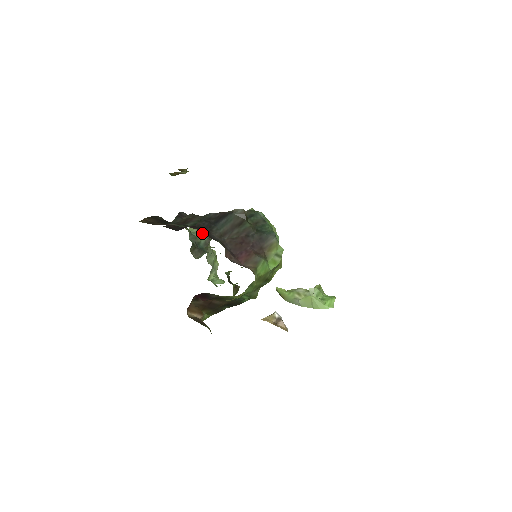
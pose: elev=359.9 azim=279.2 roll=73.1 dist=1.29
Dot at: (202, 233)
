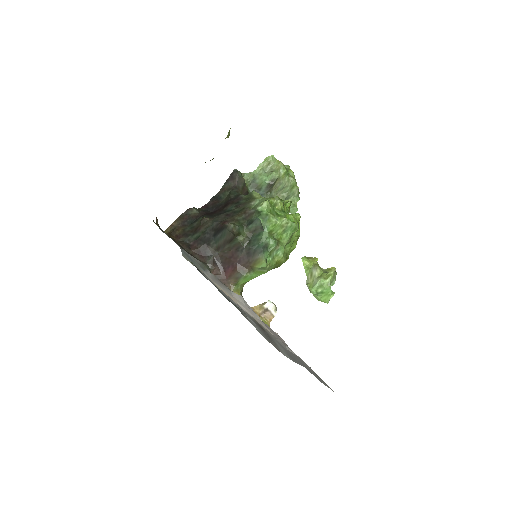
Dot at: (271, 170)
